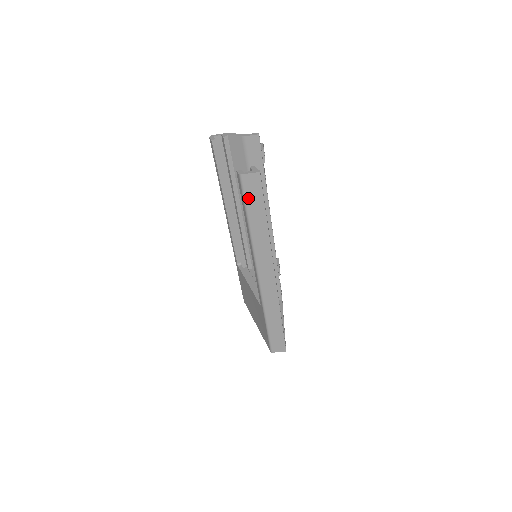
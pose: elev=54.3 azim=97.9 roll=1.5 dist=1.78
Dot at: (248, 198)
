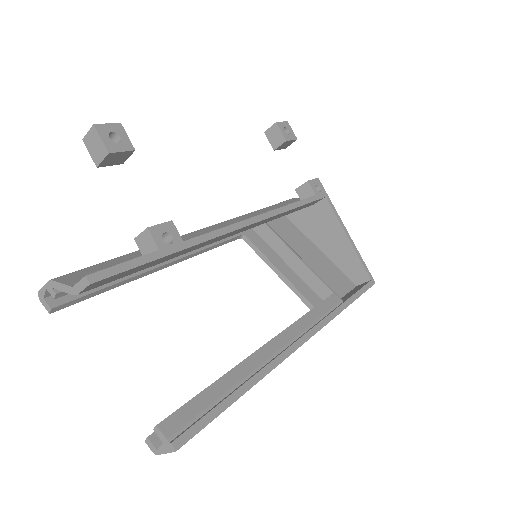
Dot at: occluded
